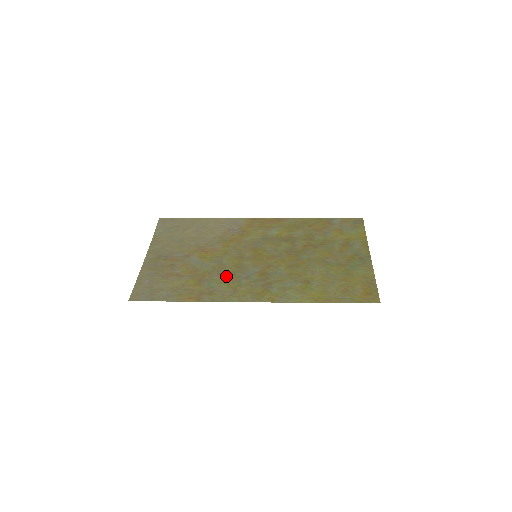
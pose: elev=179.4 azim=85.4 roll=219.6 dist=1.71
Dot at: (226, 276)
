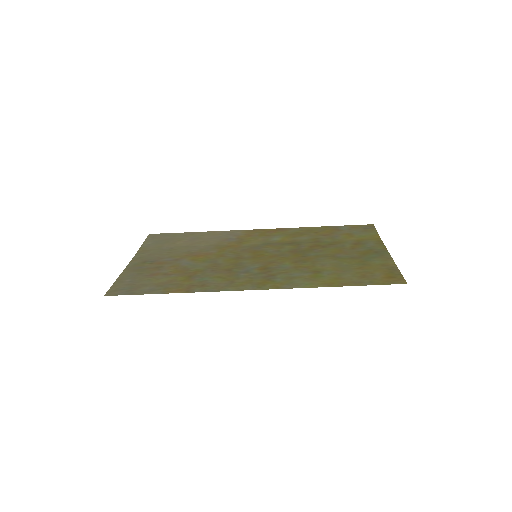
Dot at: (221, 272)
